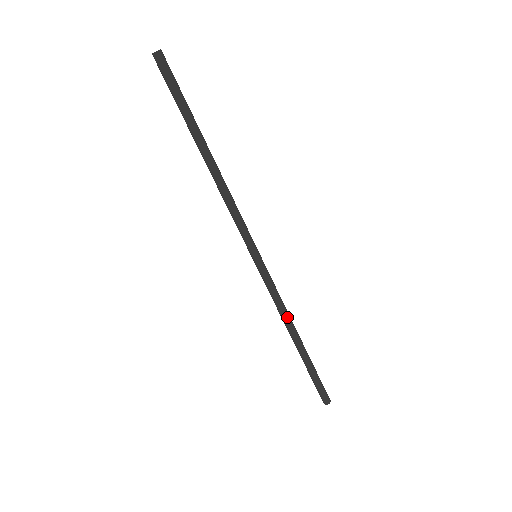
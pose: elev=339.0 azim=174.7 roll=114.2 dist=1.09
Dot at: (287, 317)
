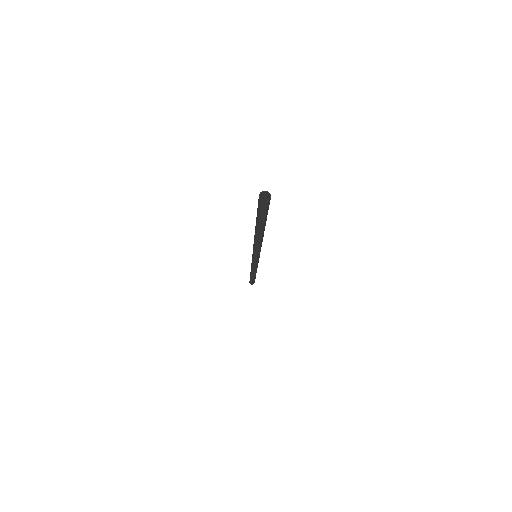
Dot at: (256, 270)
